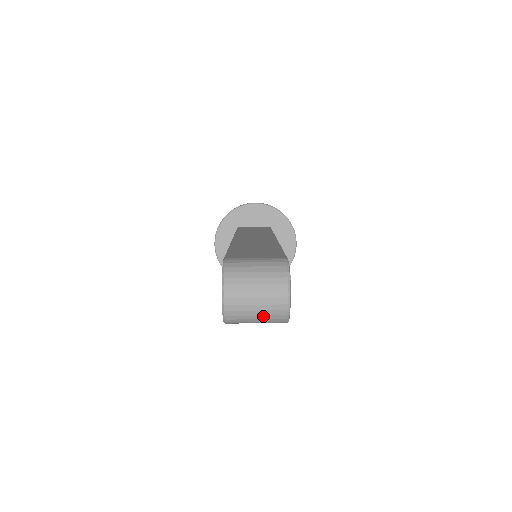
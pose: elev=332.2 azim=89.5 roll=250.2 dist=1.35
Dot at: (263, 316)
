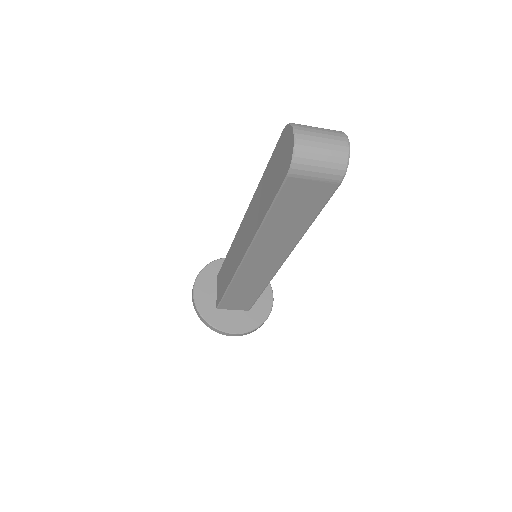
Dot at: (328, 157)
